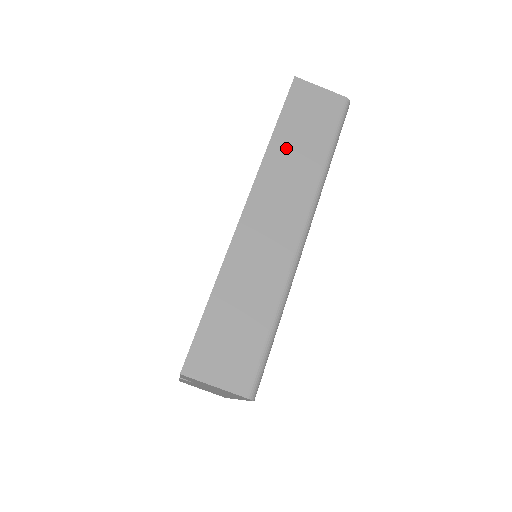
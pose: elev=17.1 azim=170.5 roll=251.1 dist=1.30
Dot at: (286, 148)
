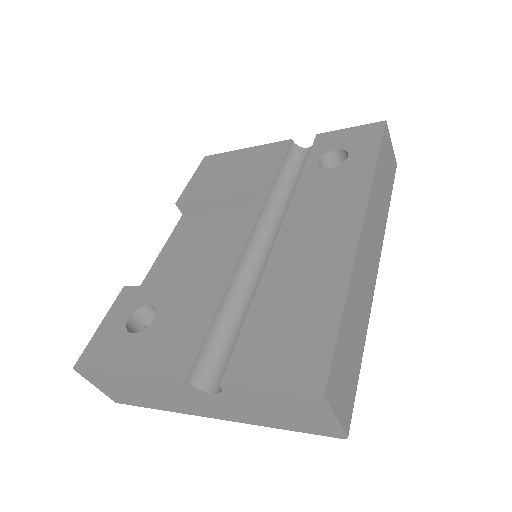
Dot at: (379, 183)
